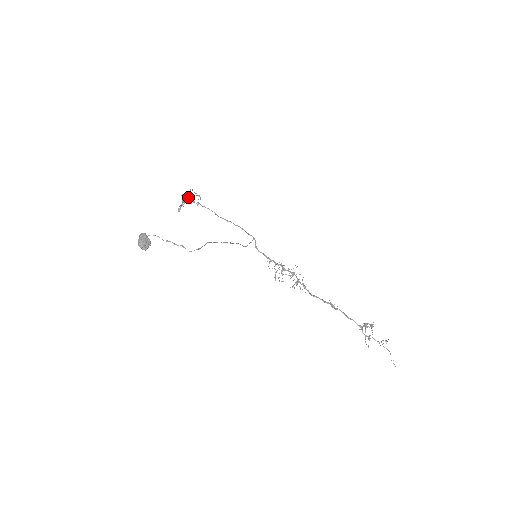
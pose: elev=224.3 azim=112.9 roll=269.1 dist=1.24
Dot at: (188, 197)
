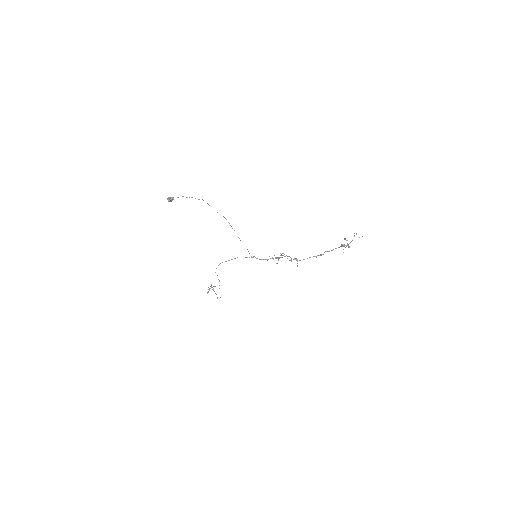
Dot at: (212, 289)
